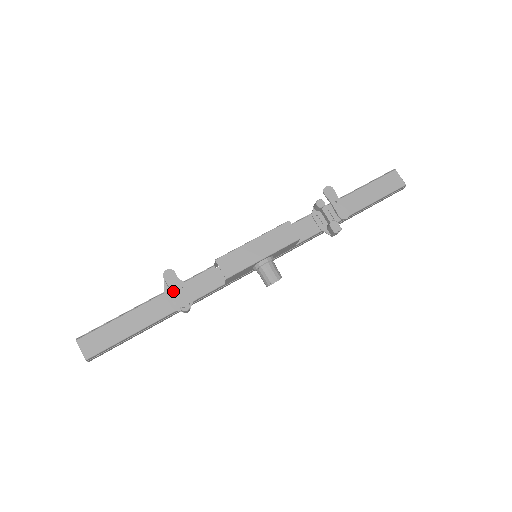
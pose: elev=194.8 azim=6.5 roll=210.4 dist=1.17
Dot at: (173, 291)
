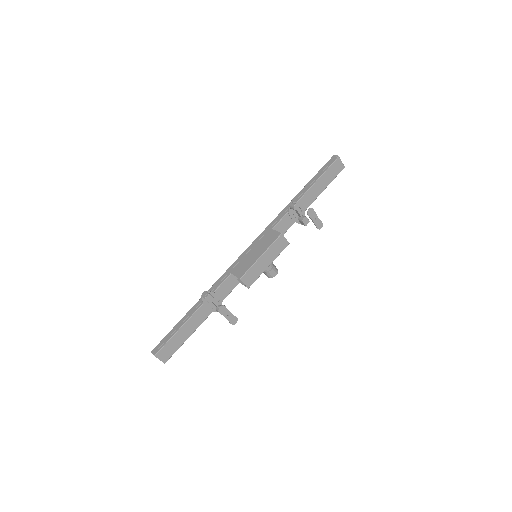
Dot at: (227, 318)
